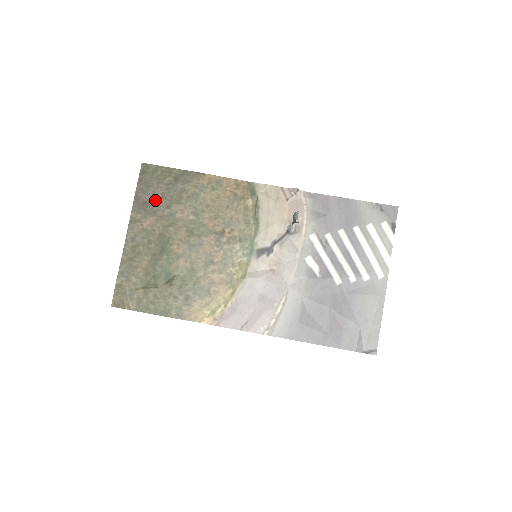
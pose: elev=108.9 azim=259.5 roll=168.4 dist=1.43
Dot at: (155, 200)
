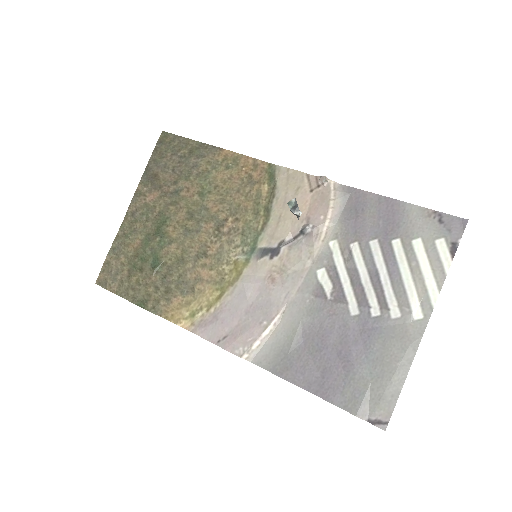
Dot at: (164, 173)
